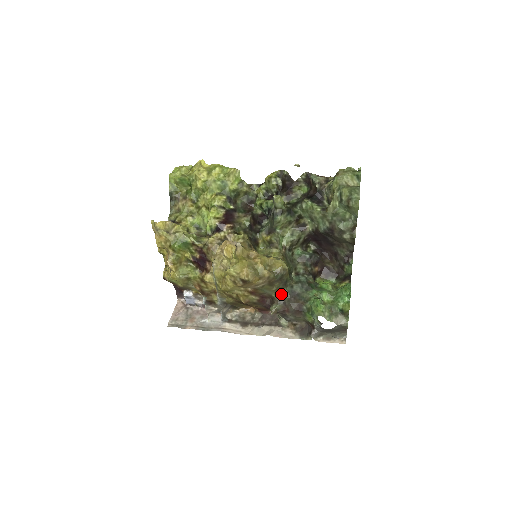
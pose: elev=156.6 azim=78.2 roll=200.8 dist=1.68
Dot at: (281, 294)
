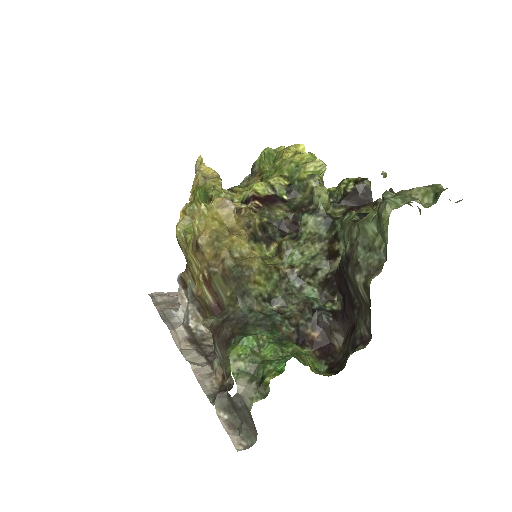
Dot at: (231, 308)
